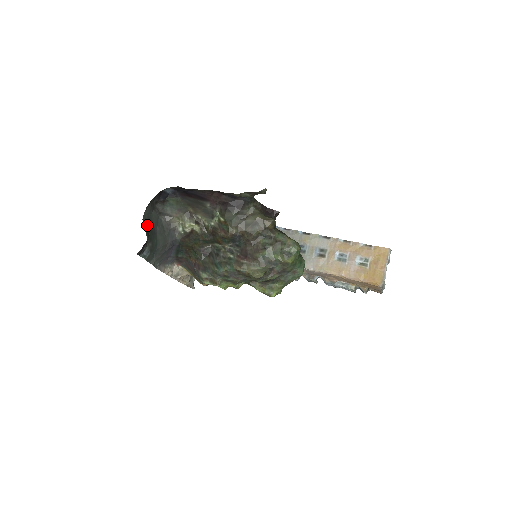
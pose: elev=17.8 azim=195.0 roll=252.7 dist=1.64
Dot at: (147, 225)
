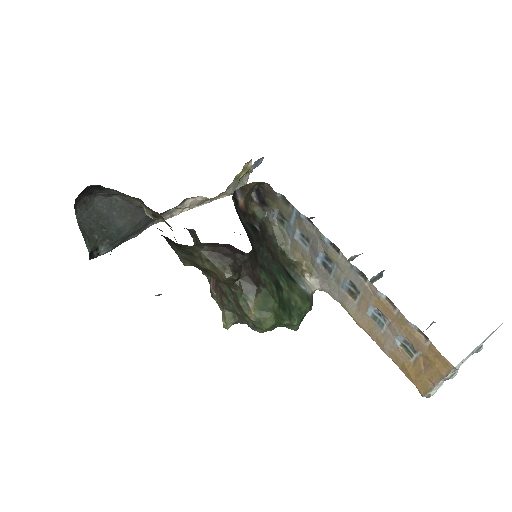
Dot at: (90, 224)
